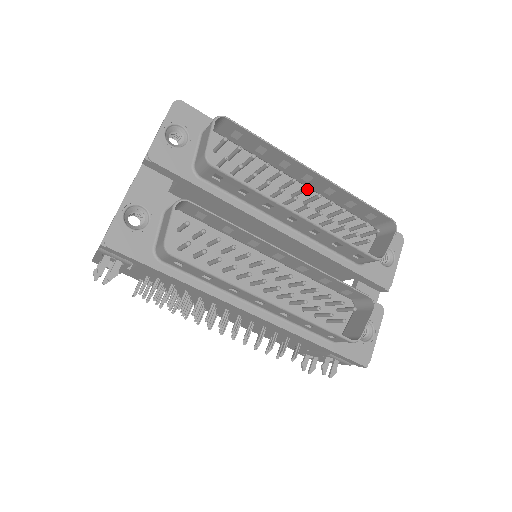
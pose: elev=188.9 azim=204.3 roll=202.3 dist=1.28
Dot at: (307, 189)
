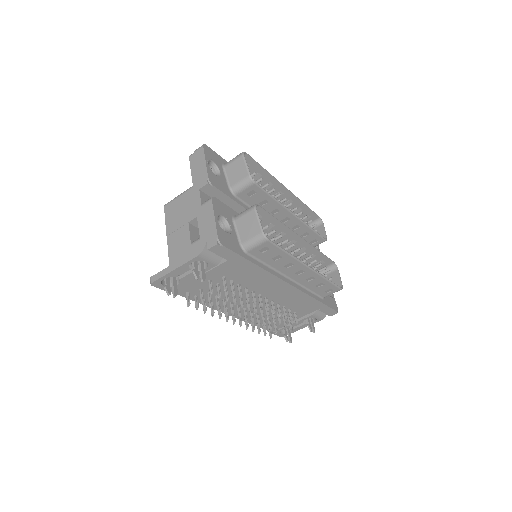
Dot at: occluded
